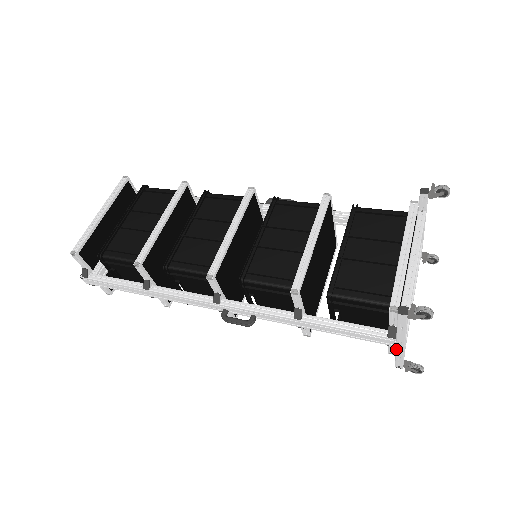
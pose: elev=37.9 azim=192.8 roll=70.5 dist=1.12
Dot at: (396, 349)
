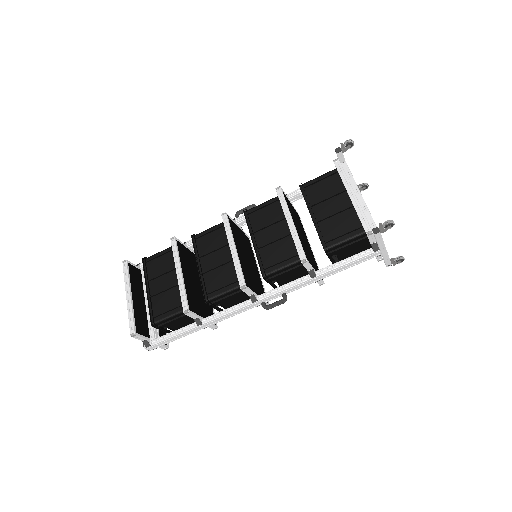
Dot at: (382, 256)
